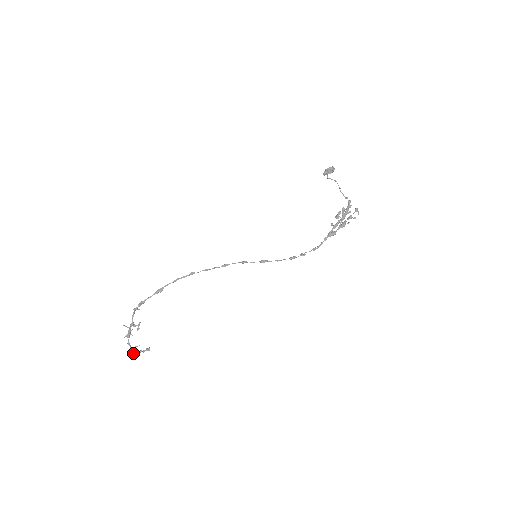
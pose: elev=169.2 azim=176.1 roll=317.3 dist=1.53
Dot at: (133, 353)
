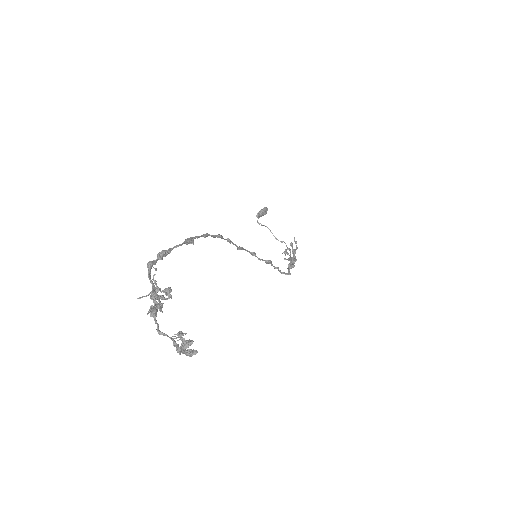
Dot at: (179, 347)
